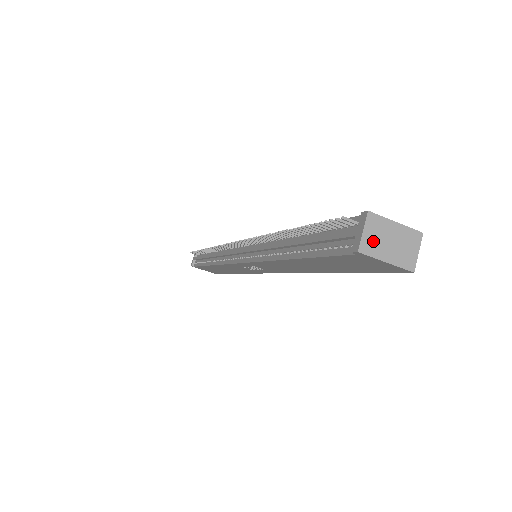
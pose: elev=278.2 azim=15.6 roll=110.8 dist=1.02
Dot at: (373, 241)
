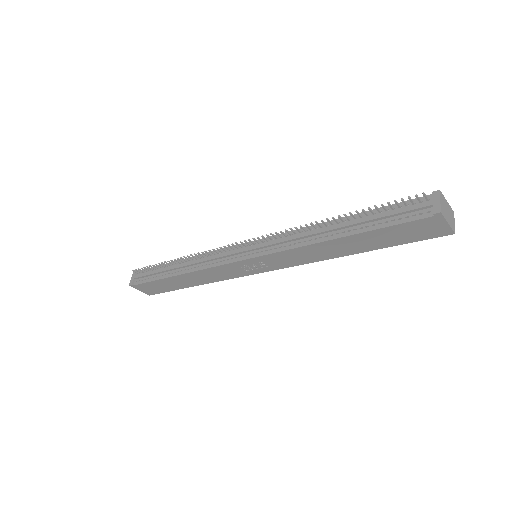
Dot at: (443, 208)
